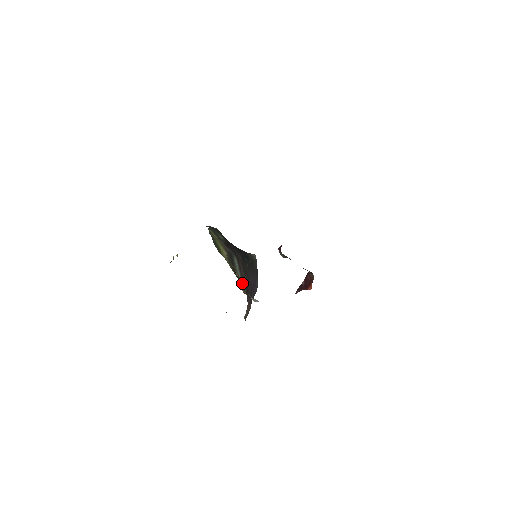
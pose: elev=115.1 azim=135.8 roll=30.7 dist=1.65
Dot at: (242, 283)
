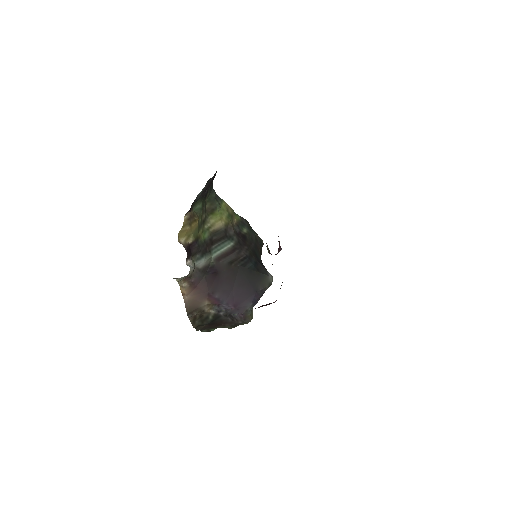
Dot at: (206, 257)
